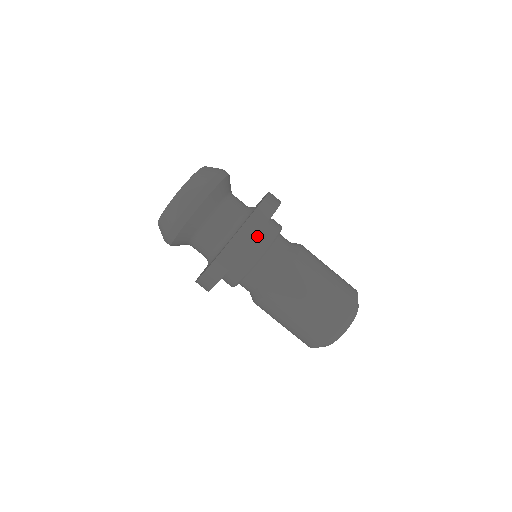
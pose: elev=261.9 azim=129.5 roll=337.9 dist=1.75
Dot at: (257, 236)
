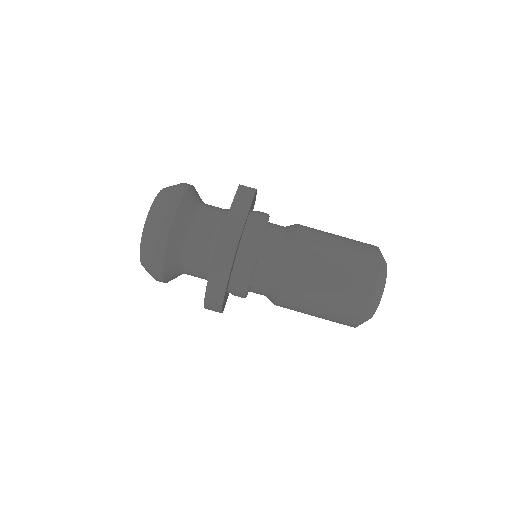
Dot at: (249, 219)
